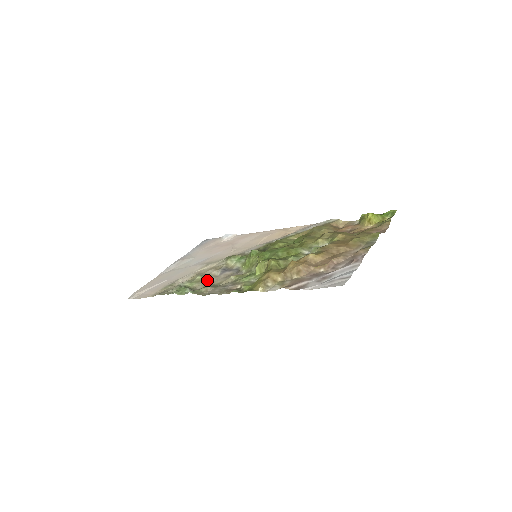
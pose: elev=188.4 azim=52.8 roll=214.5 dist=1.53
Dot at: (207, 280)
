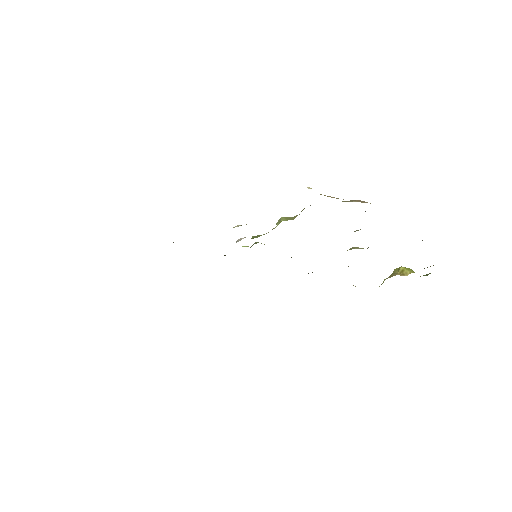
Dot at: occluded
